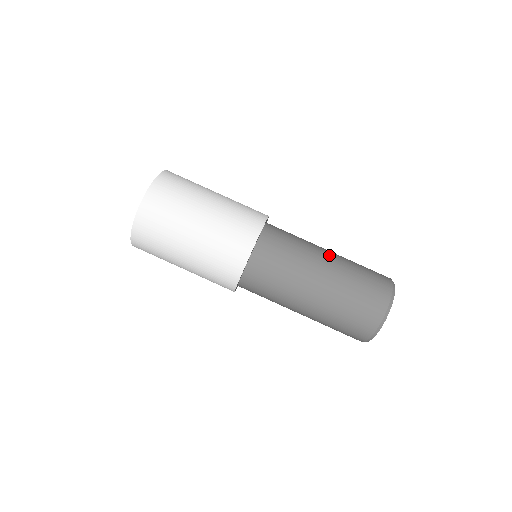
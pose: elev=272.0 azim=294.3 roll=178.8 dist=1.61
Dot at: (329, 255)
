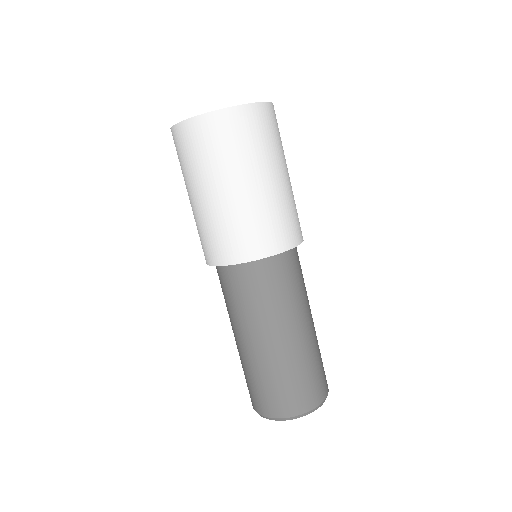
Dot at: (275, 341)
